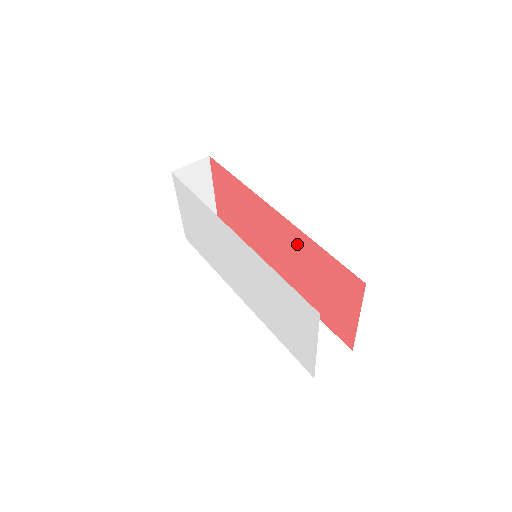
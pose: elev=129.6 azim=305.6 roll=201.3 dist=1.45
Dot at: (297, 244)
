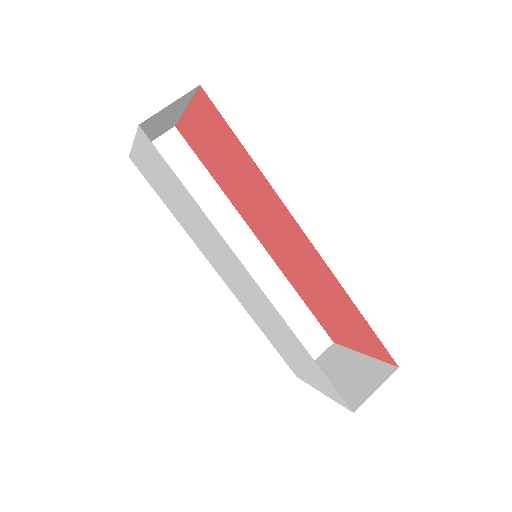
Dot at: (321, 275)
